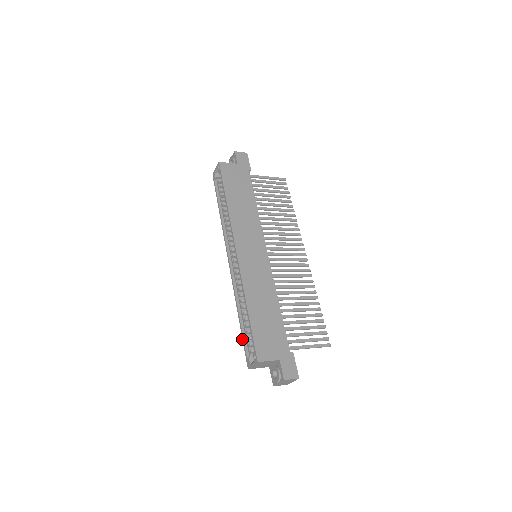
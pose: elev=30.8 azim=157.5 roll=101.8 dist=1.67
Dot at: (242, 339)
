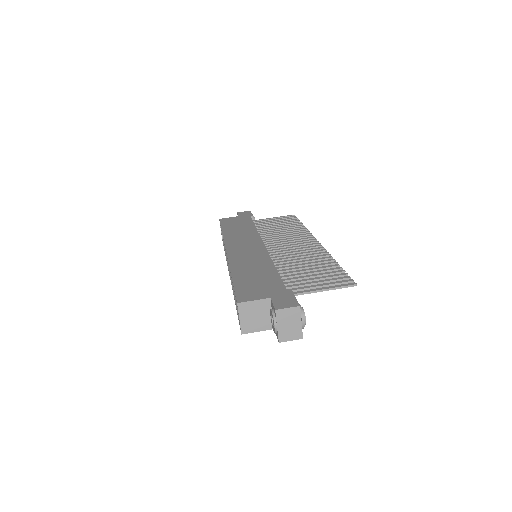
Dot at: occluded
